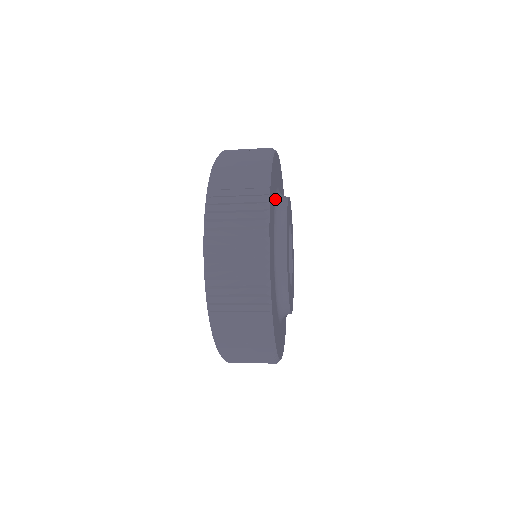
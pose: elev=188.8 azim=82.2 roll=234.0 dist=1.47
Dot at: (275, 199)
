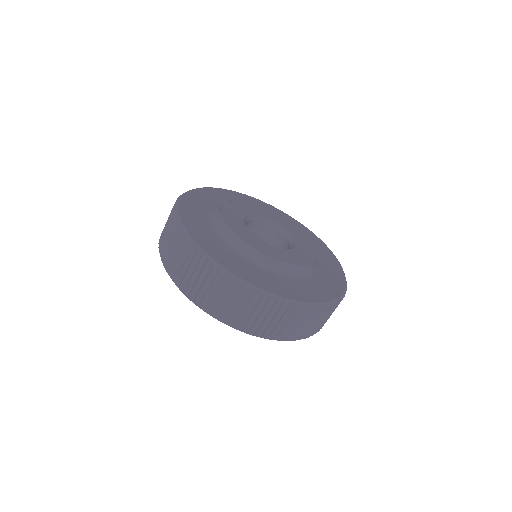
Dot at: occluded
